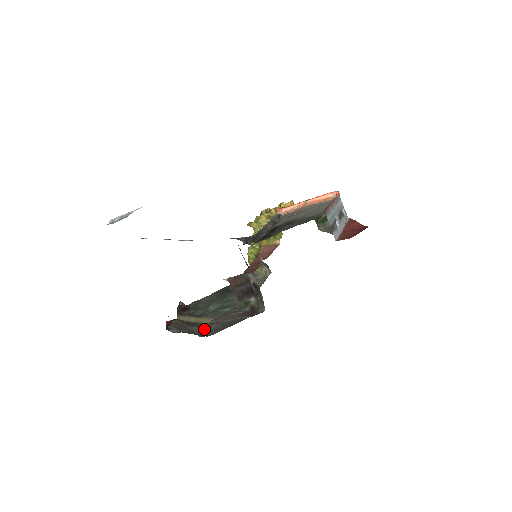
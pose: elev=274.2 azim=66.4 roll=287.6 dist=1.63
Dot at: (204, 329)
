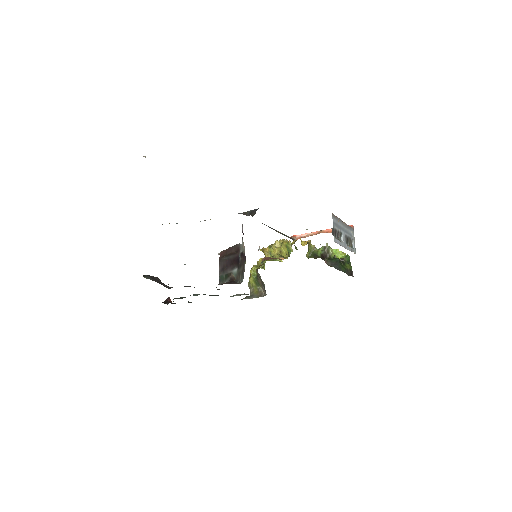
Dot at: occluded
